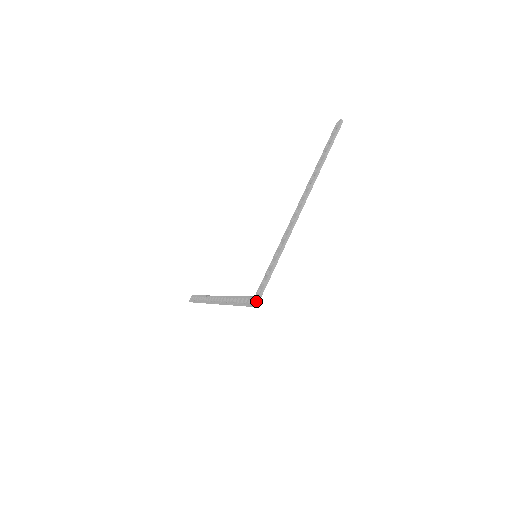
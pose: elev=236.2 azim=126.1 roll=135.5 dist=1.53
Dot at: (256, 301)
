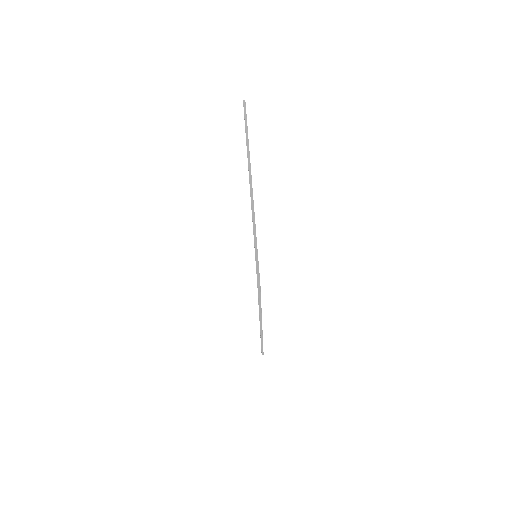
Dot at: occluded
